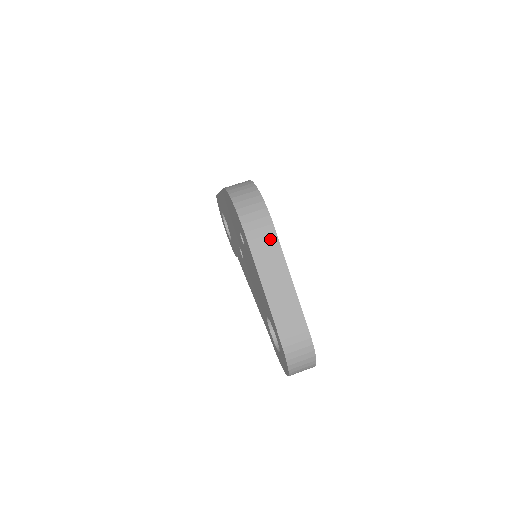
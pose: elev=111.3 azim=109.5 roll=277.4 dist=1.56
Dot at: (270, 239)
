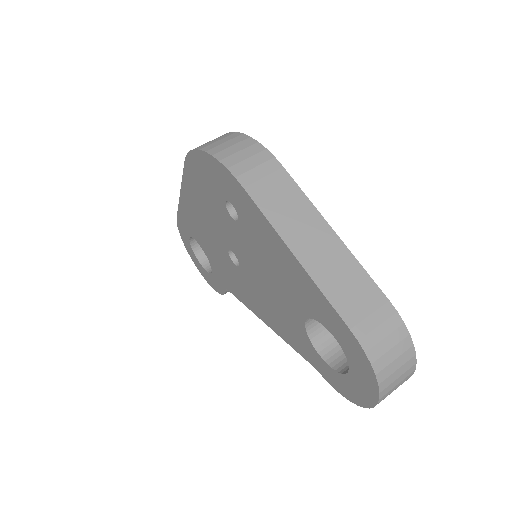
Dot at: (278, 178)
